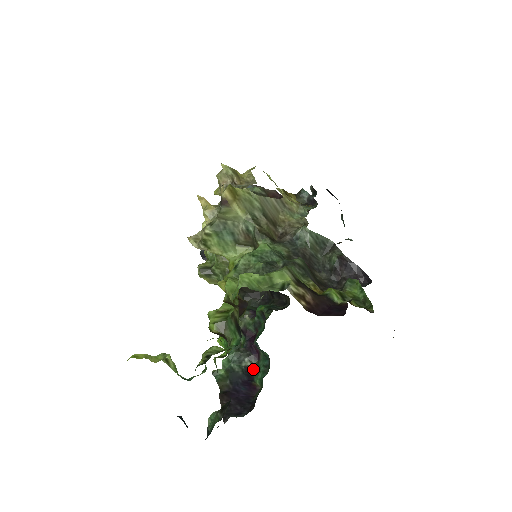
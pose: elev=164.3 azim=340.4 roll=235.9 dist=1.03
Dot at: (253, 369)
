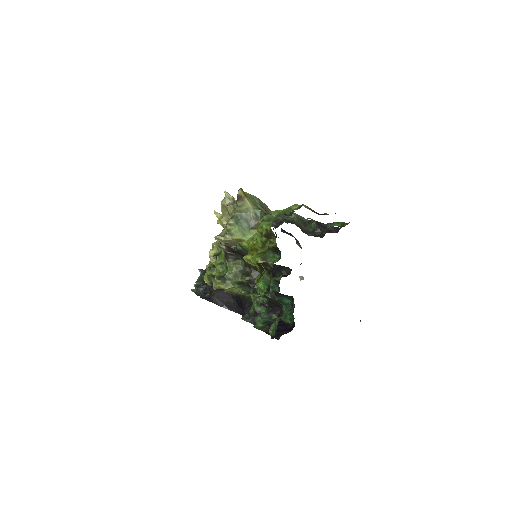
Dot at: (281, 319)
